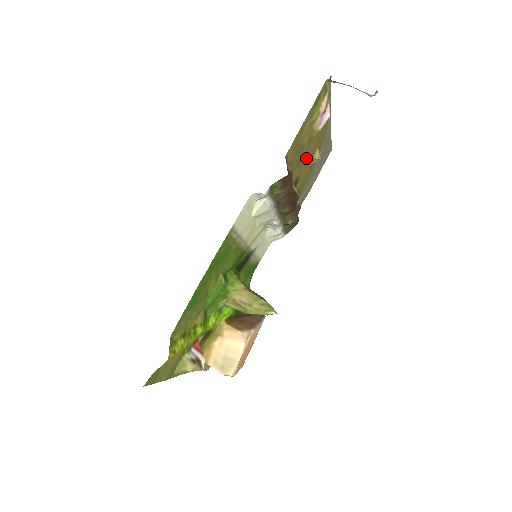
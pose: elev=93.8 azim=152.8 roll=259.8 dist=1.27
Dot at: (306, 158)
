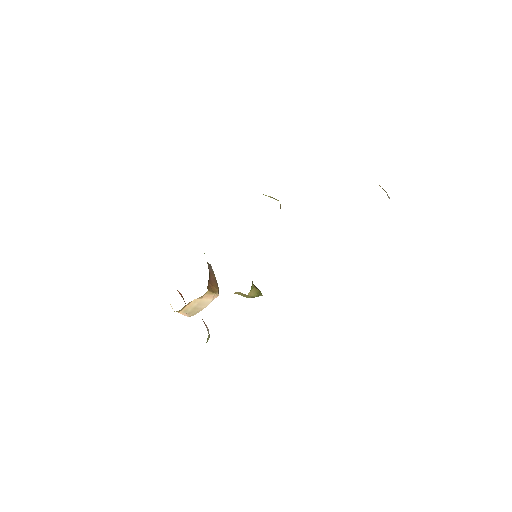
Dot at: occluded
